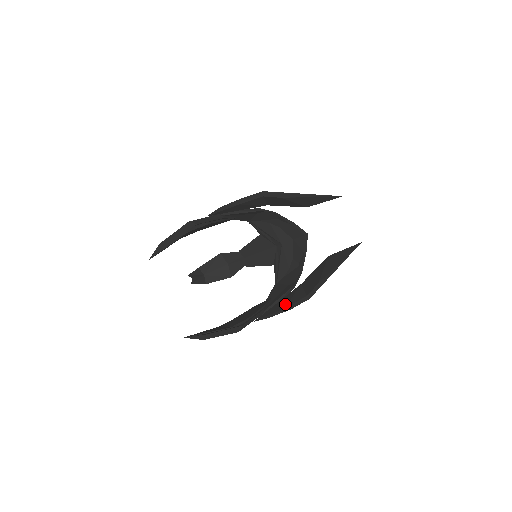
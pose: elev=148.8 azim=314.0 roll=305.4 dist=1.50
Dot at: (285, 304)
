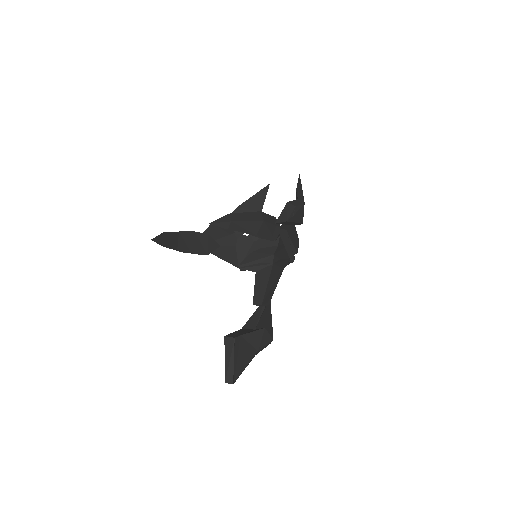
Dot at: occluded
